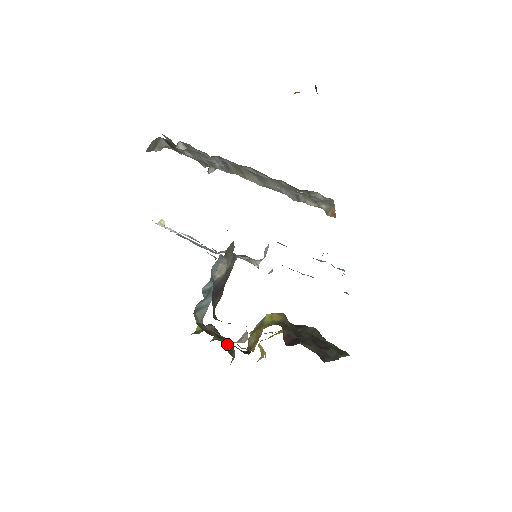
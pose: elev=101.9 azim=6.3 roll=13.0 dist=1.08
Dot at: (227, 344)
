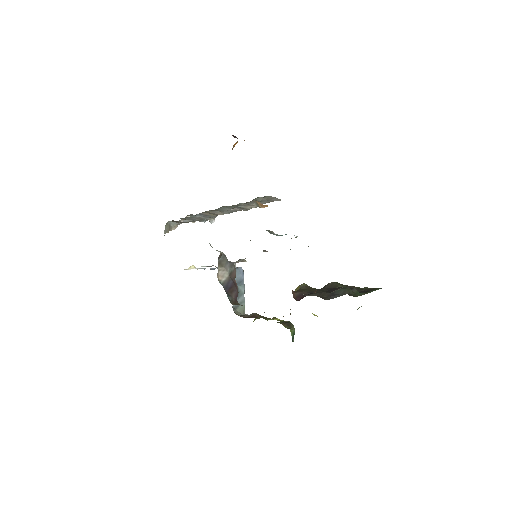
Dot at: (284, 323)
